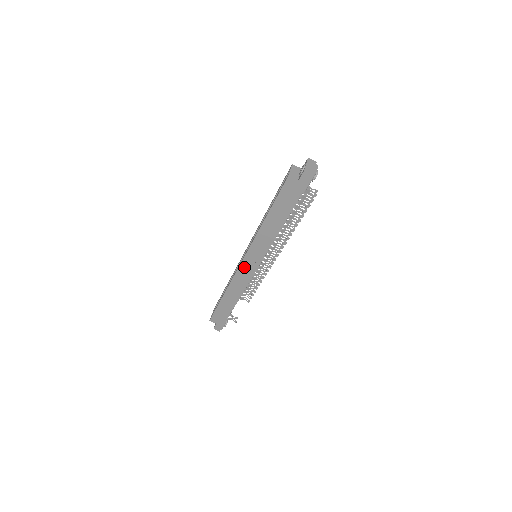
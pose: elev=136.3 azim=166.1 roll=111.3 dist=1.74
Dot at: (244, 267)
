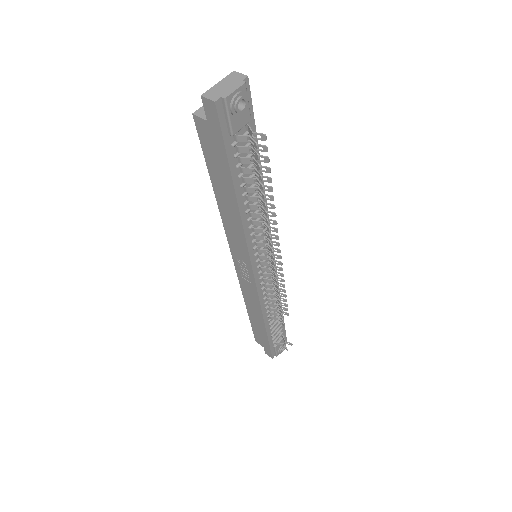
Dot at: (241, 272)
